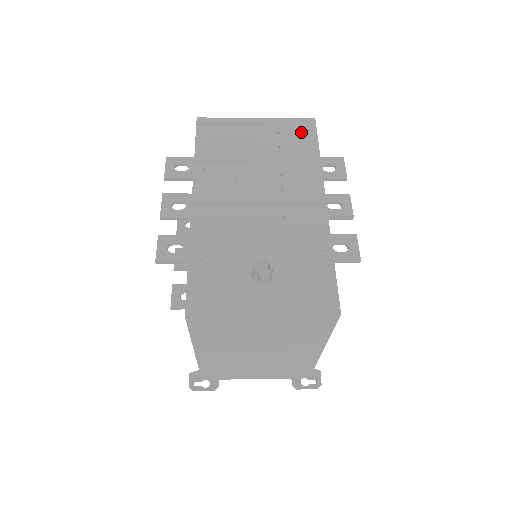
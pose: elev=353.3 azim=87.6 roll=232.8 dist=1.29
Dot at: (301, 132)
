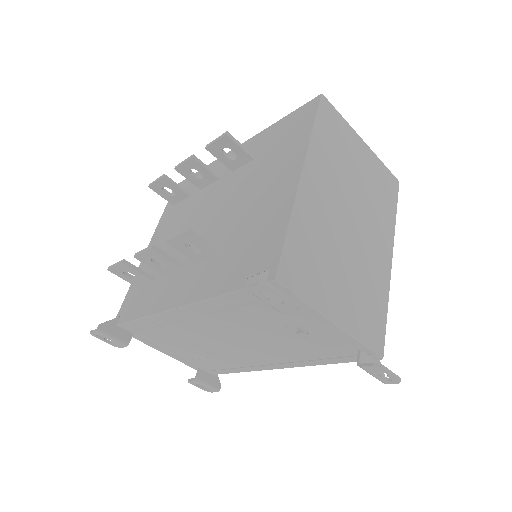
Dot at: occluded
